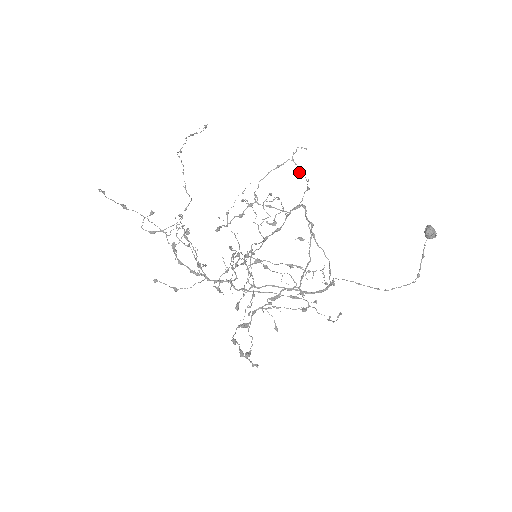
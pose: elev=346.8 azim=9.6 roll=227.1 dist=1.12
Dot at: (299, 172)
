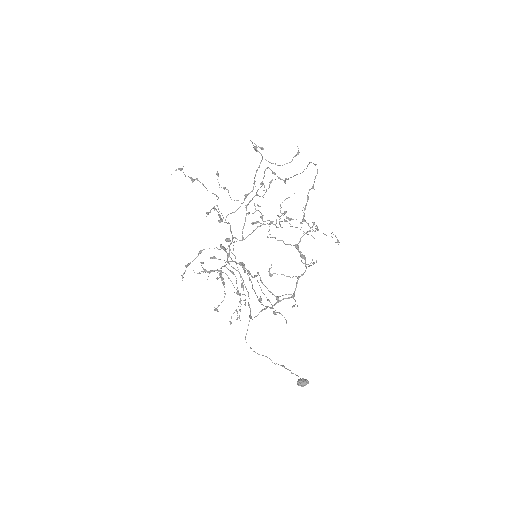
Dot at: (274, 314)
